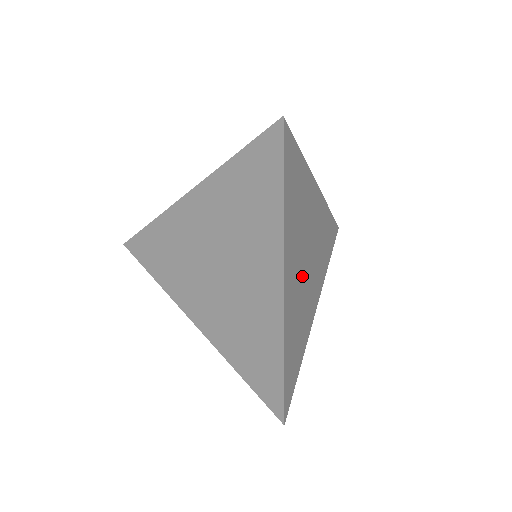
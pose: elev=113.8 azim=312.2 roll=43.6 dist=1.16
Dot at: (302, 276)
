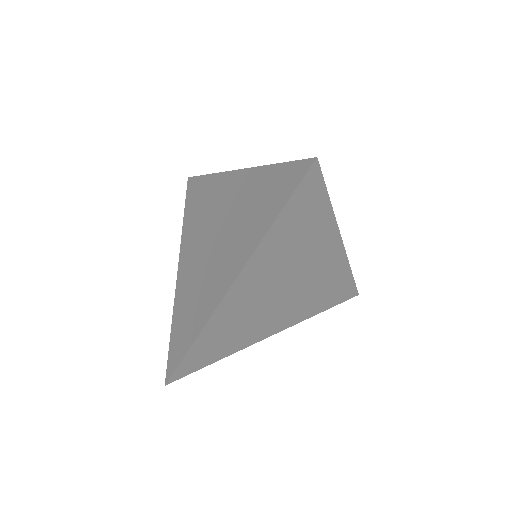
Dot at: (267, 295)
